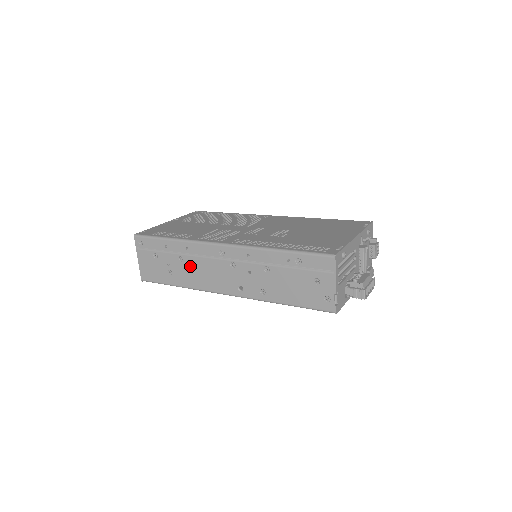
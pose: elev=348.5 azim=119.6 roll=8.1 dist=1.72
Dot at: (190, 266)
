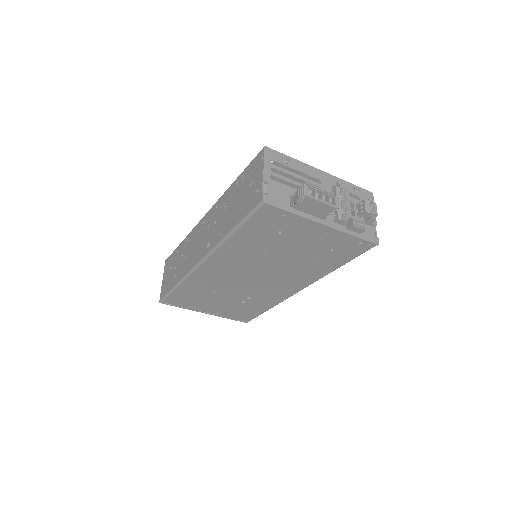
Dot at: (186, 256)
